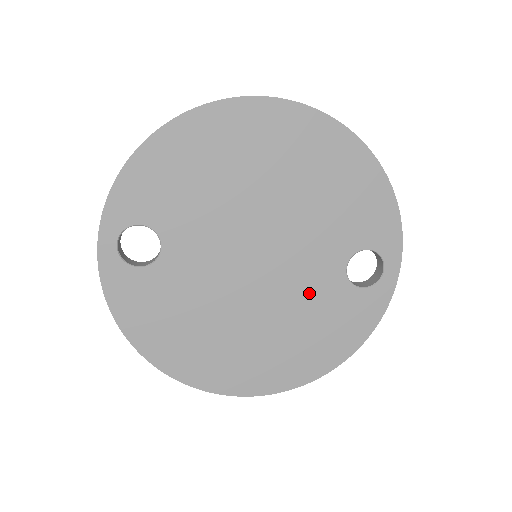
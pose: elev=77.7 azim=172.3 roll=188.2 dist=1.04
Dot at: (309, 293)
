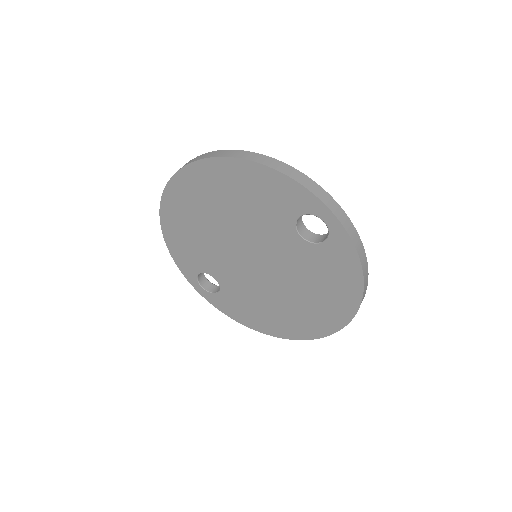
Dot at: (297, 263)
